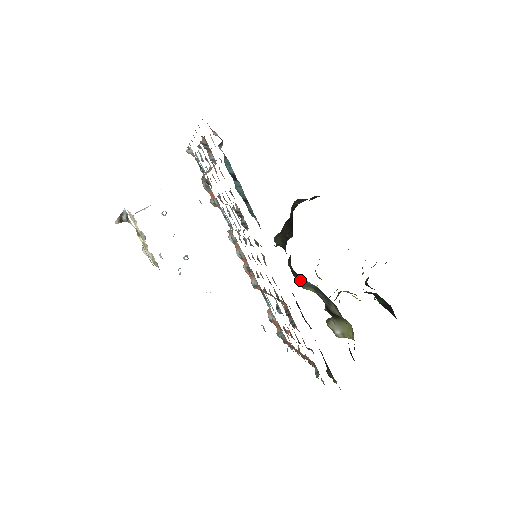
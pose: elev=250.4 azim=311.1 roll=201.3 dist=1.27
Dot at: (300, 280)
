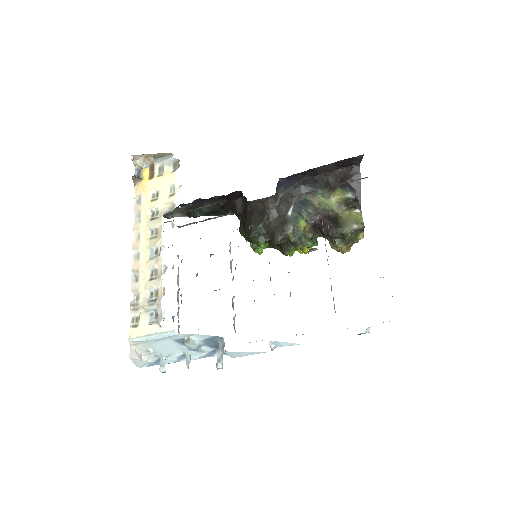
Dot at: (288, 224)
